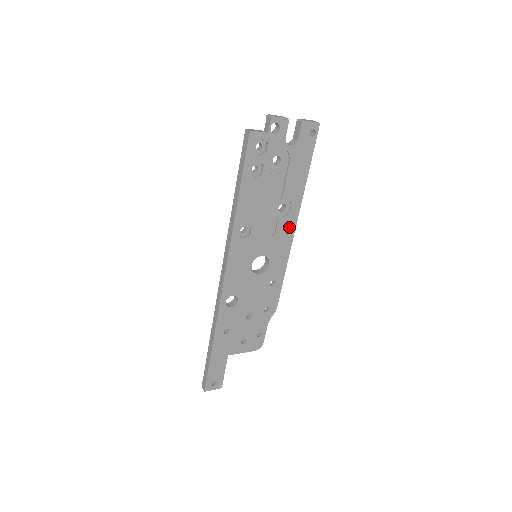
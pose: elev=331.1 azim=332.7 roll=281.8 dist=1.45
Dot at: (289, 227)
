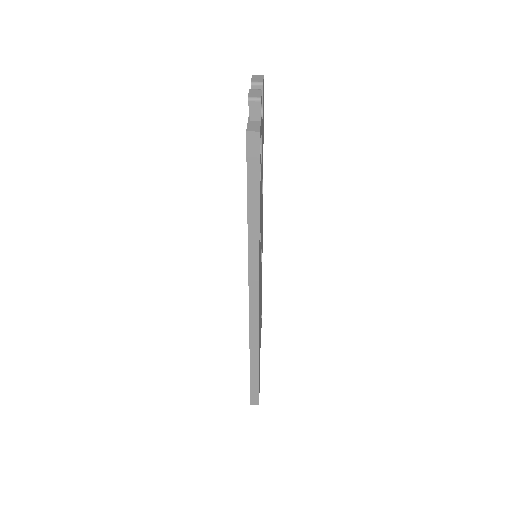
Dot at: (262, 204)
